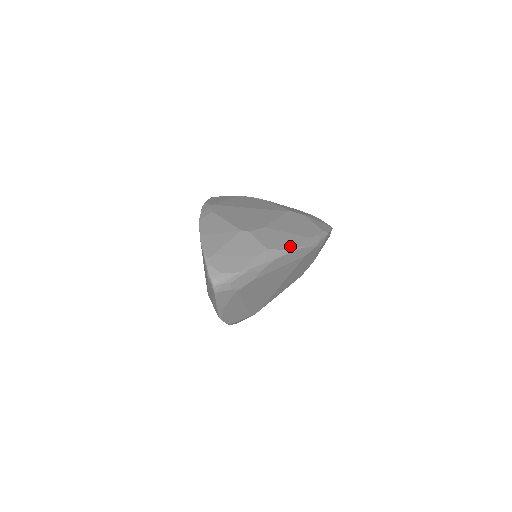
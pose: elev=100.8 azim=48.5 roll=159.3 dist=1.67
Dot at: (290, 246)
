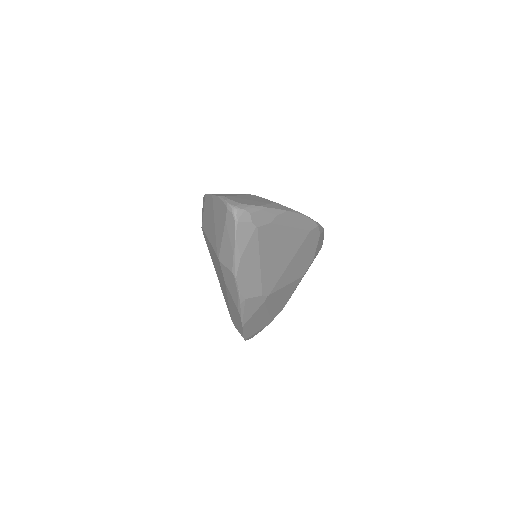
Dot at: (297, 211)
